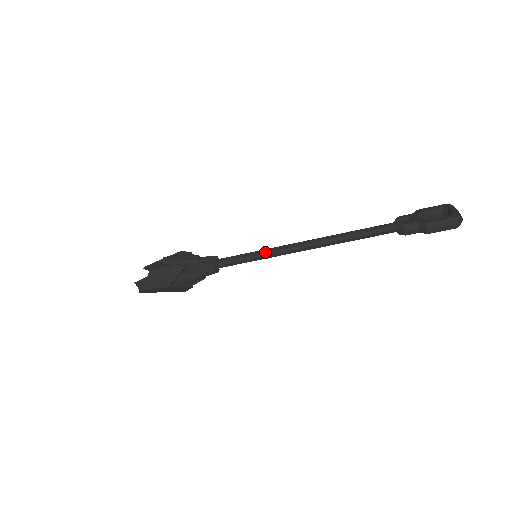
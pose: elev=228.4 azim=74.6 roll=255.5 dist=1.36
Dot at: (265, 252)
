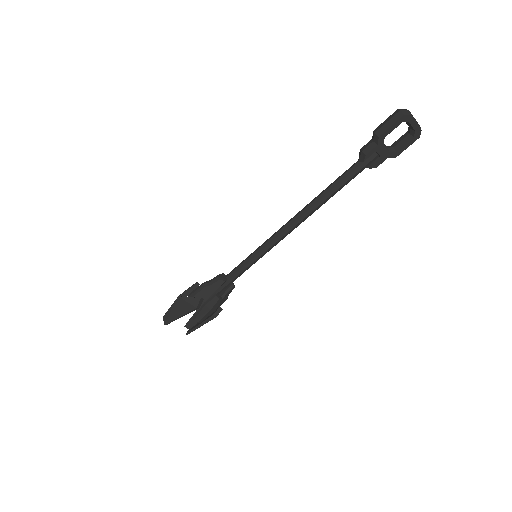
Dot at: (260, 246)
